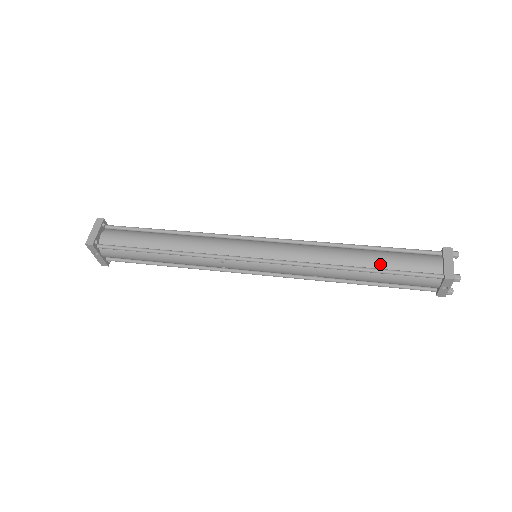
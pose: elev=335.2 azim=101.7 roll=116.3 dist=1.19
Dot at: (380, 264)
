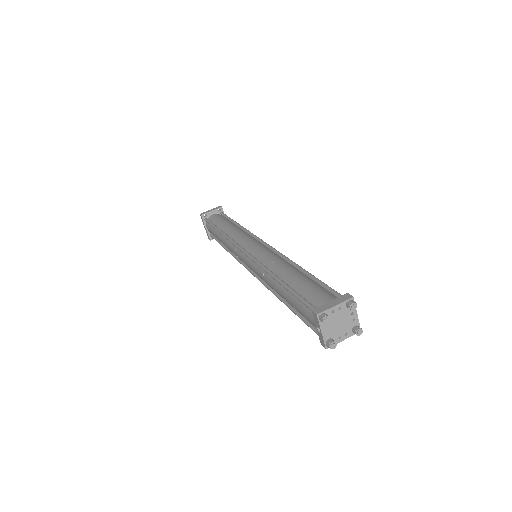
Dot at: (294, 283)
